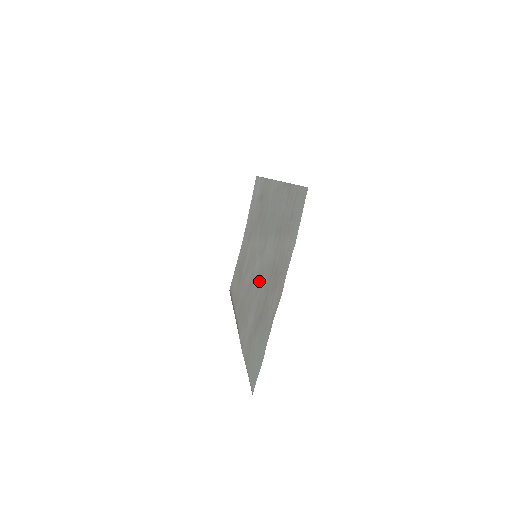
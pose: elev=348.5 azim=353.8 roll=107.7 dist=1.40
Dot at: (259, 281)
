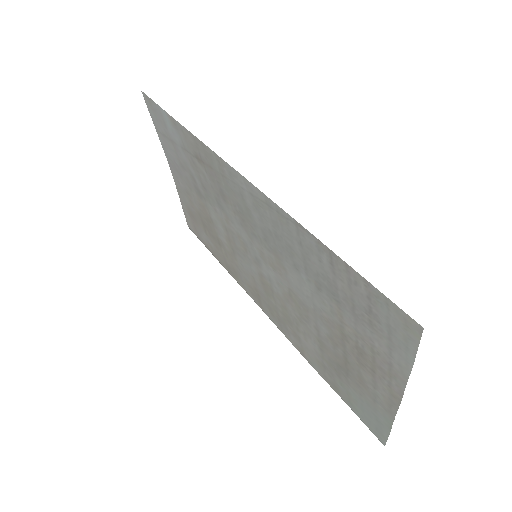
Dot at: (300, 311)
